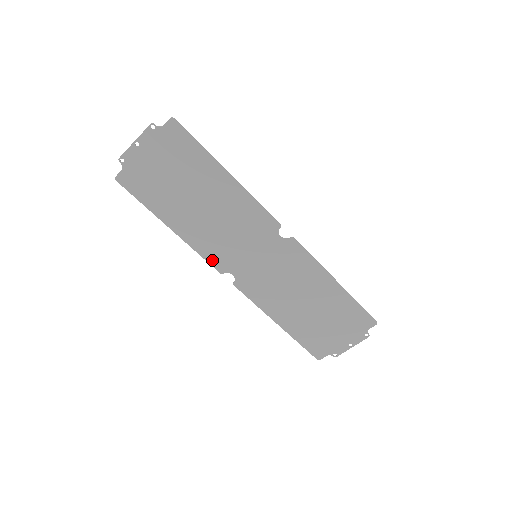
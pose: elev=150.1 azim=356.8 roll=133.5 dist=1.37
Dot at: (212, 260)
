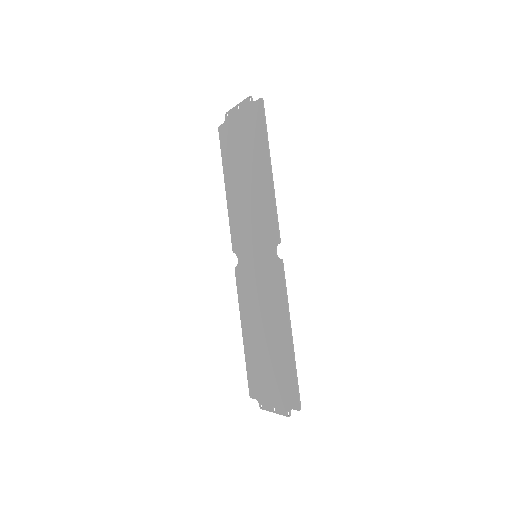
Dot at: (233, 235)
